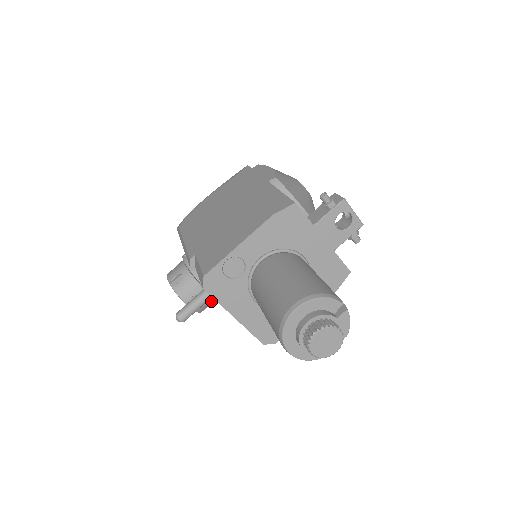
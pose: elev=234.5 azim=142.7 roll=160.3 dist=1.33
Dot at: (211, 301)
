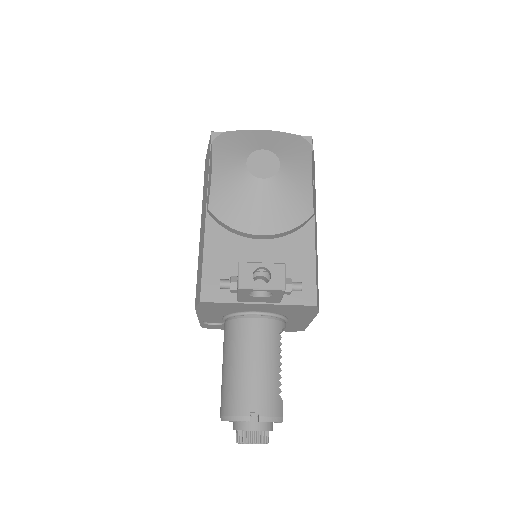
Dot at: occluded
